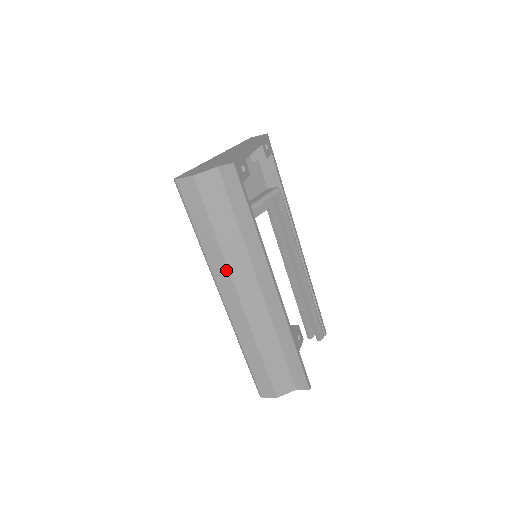
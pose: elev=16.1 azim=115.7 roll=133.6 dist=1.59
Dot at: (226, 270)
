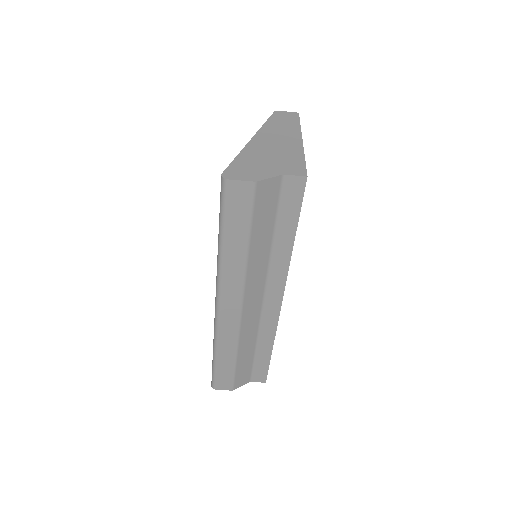
Dot at: (241, 282)
